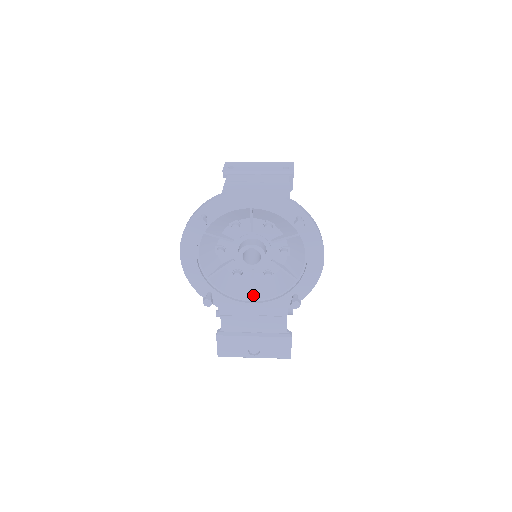
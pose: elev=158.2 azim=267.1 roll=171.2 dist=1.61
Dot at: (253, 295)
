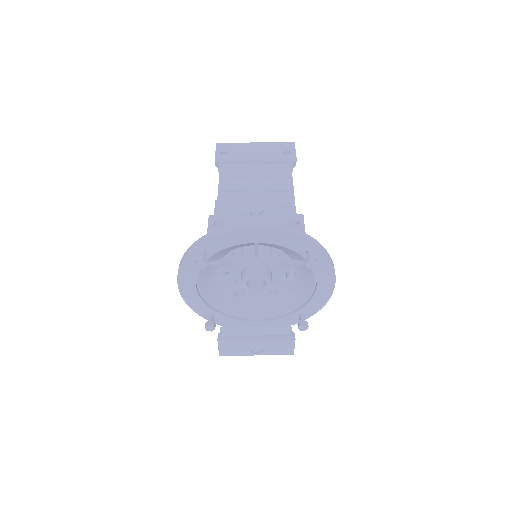
Dot at: (257, 313)
